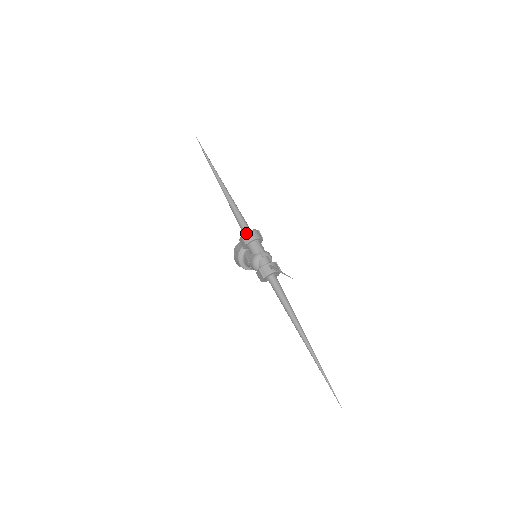
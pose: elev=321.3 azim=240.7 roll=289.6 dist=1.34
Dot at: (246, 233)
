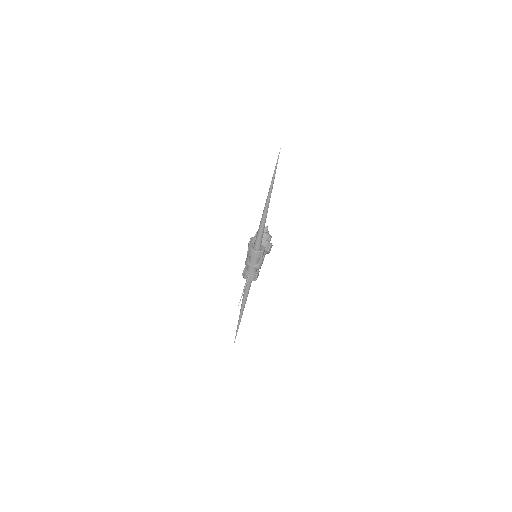
Dot at: (251, 250)
